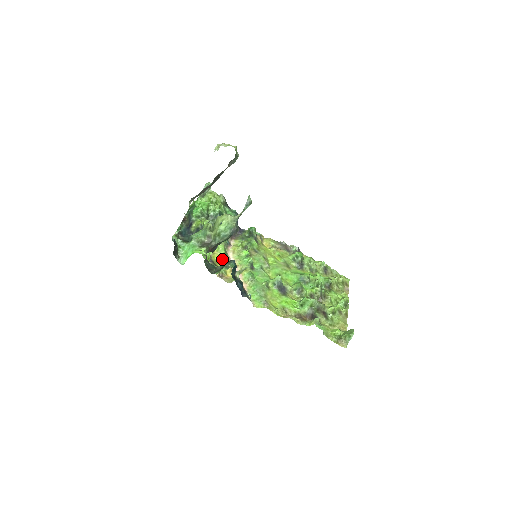
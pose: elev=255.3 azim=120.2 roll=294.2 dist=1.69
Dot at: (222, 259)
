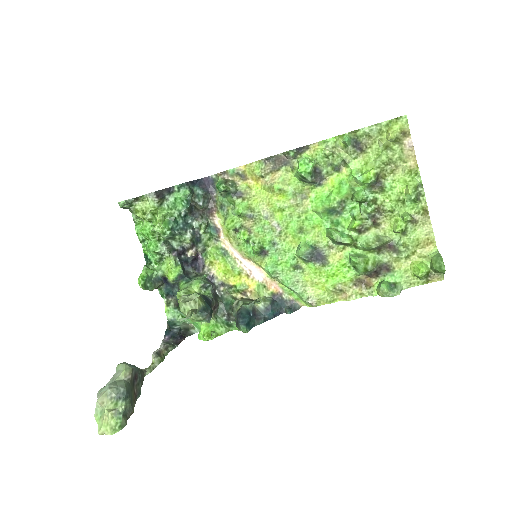
Dot at: (228, 270)
